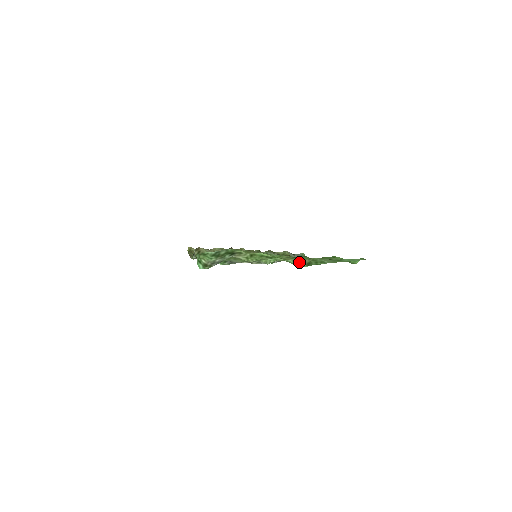
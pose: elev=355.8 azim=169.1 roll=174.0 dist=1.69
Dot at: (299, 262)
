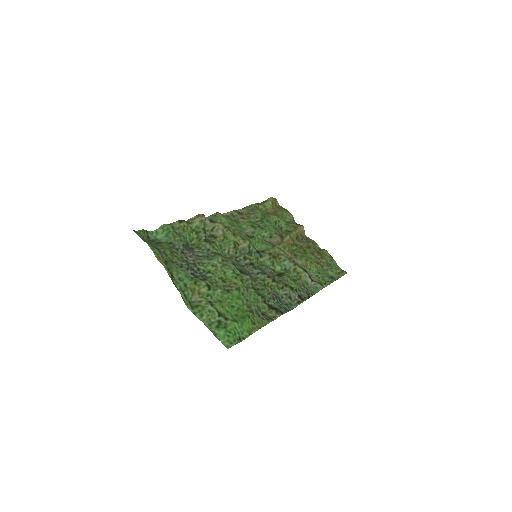
Dot at: (201, 297)
